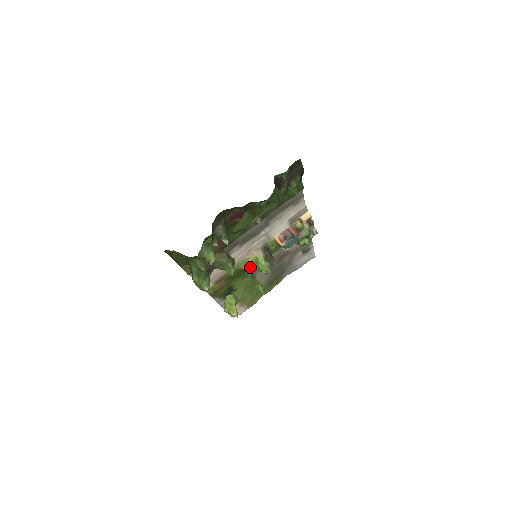
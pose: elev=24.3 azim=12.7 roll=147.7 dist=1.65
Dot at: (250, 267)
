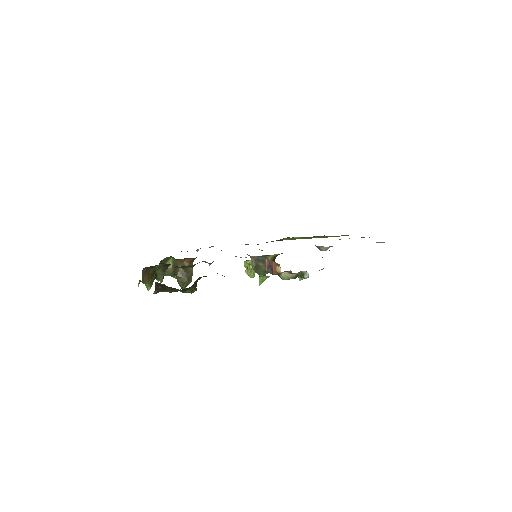
Dot at: occluded
